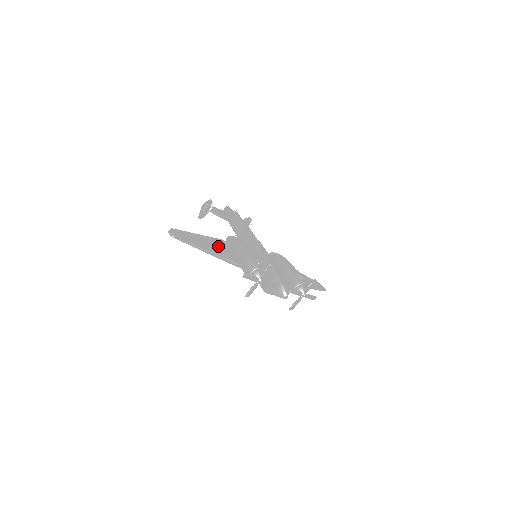
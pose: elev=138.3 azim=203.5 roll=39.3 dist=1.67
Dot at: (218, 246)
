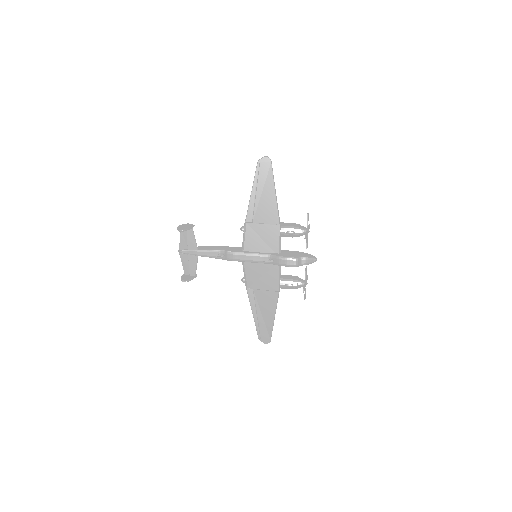
Dot at: (260, 210)
